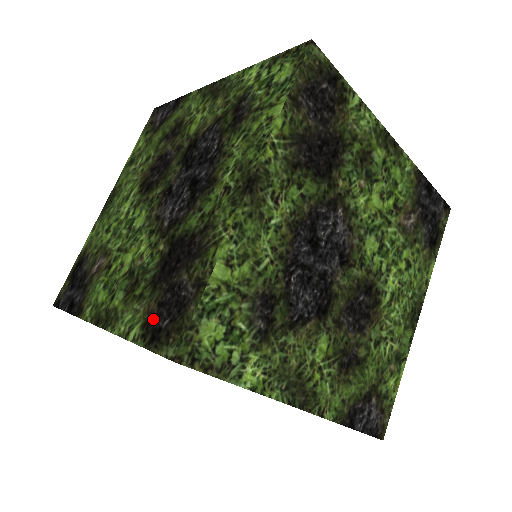
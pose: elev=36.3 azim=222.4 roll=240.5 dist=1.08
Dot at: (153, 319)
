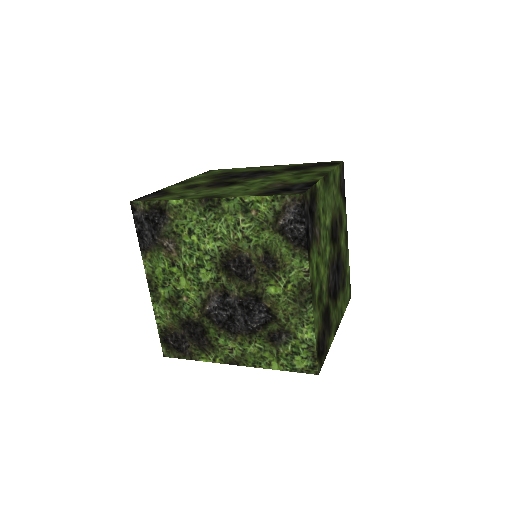
Dot at: (169, 333)
